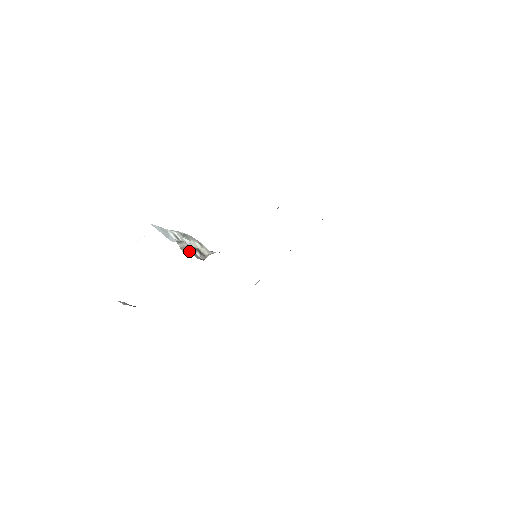
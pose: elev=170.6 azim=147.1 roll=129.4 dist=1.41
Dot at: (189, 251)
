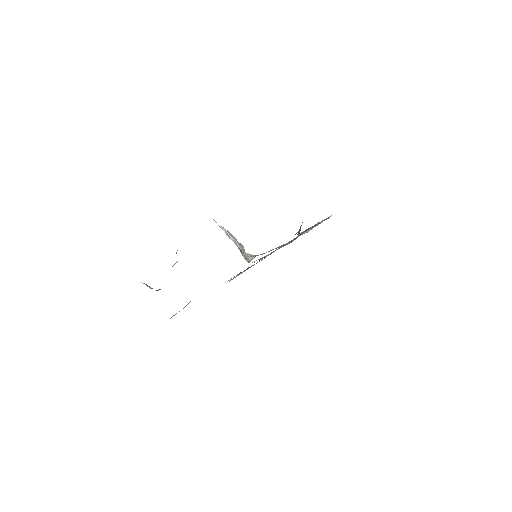
Dot at: (247, 255)
